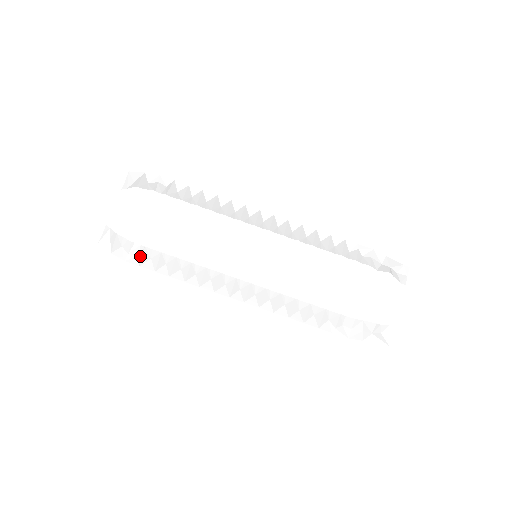
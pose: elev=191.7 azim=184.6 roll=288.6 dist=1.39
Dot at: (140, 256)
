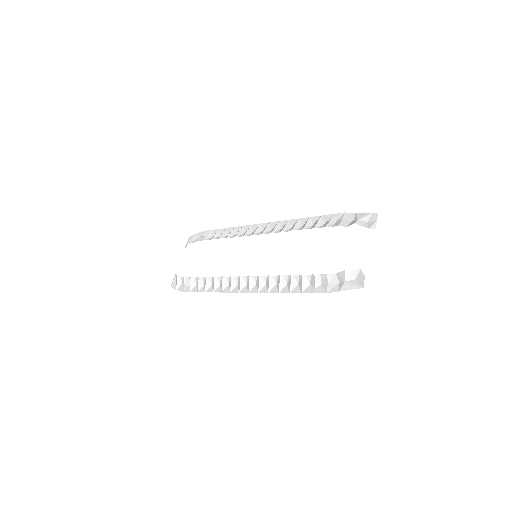
Dot at: (190, 285)
